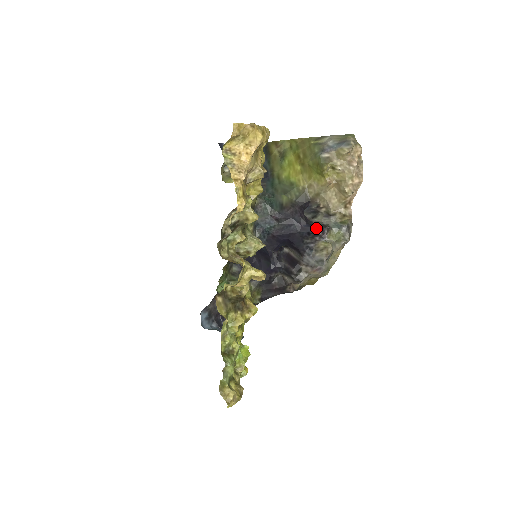
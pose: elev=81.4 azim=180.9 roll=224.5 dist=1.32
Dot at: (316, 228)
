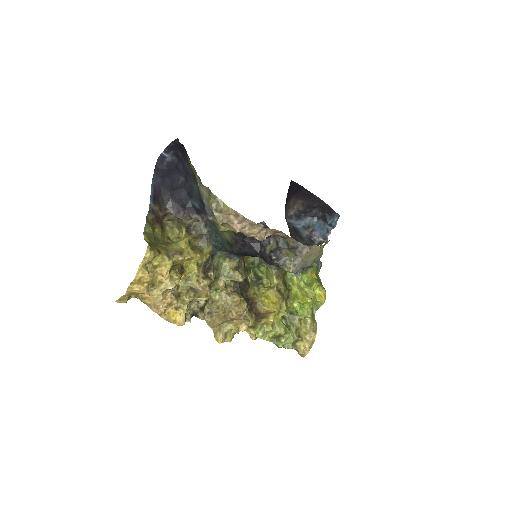
Dot at: (265, 261)
